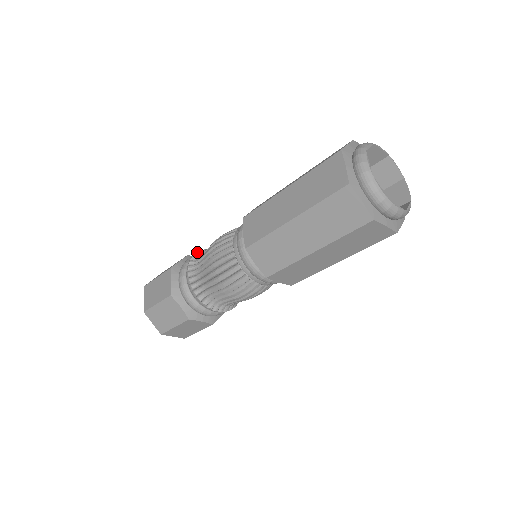
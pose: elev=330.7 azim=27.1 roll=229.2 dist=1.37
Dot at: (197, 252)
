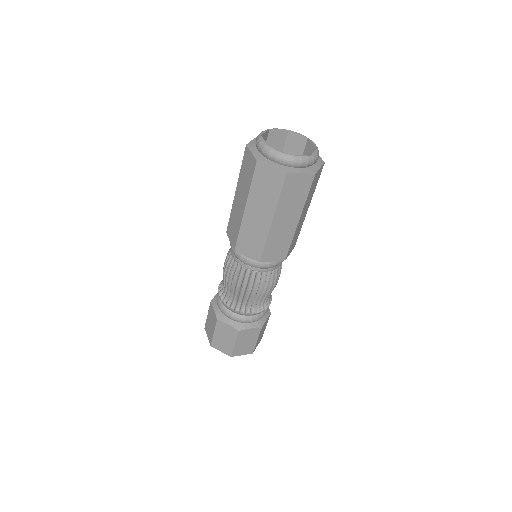
Dot at: occluded
